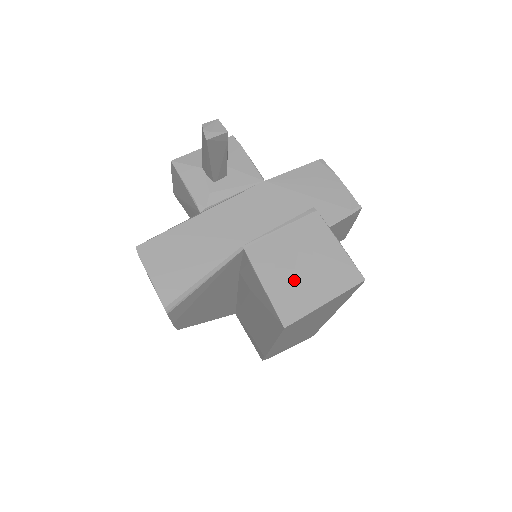
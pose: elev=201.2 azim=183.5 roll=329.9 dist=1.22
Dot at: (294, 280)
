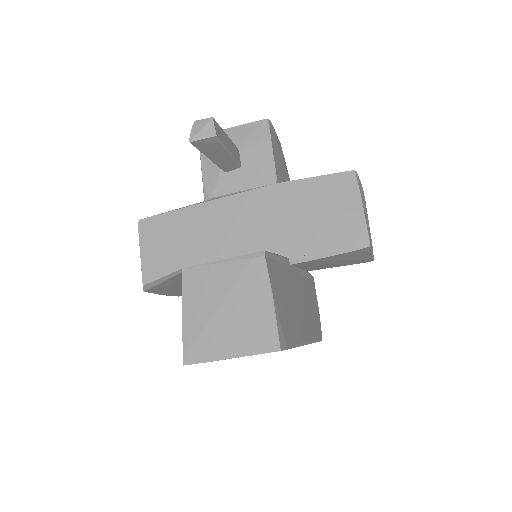
Dot at: (211, 323)
